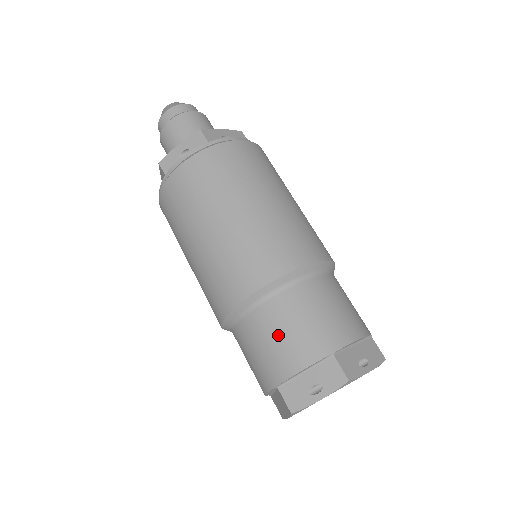
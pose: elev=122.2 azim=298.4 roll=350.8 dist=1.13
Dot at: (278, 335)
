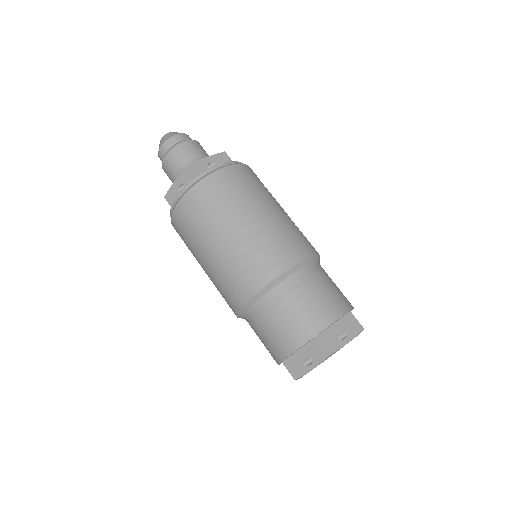
Dot at: (274, 327)
